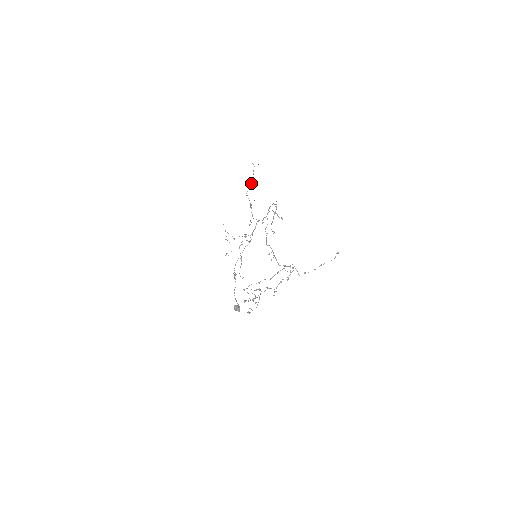
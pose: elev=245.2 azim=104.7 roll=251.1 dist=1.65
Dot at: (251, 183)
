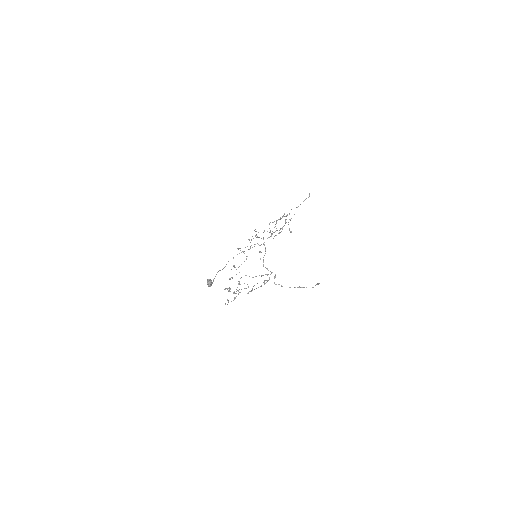
Dot at: occluded
